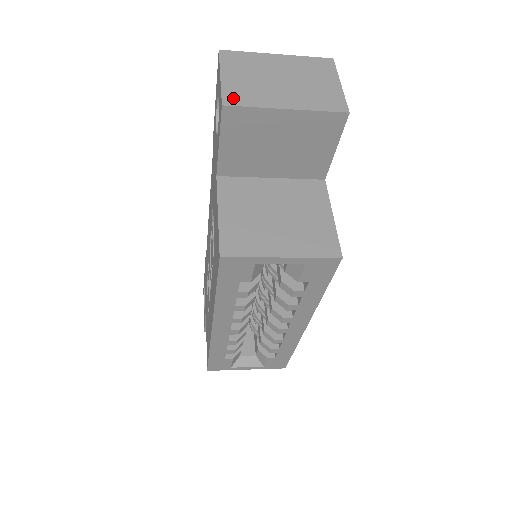
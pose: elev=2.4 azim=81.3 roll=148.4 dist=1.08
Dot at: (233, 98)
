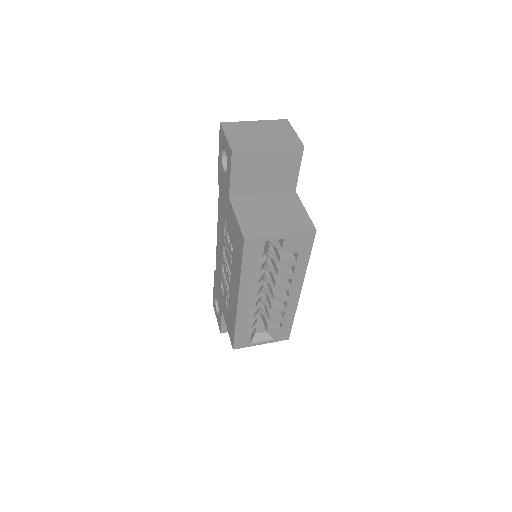
Dot at: (237, 147)
